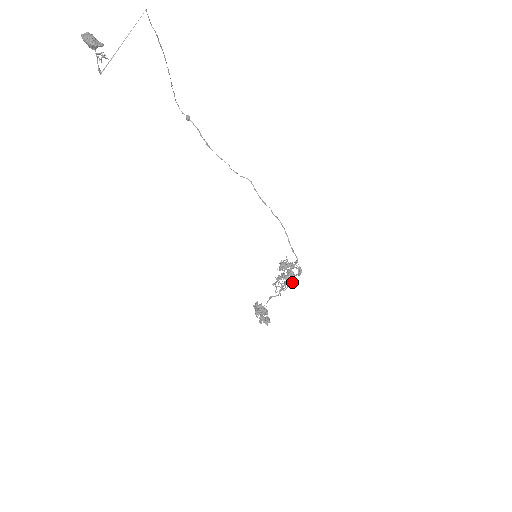
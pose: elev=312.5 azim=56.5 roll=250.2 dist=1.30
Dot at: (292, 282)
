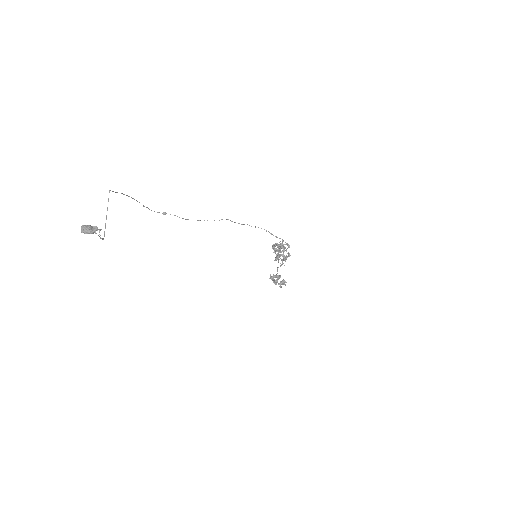
Dot at: (288, 256)
